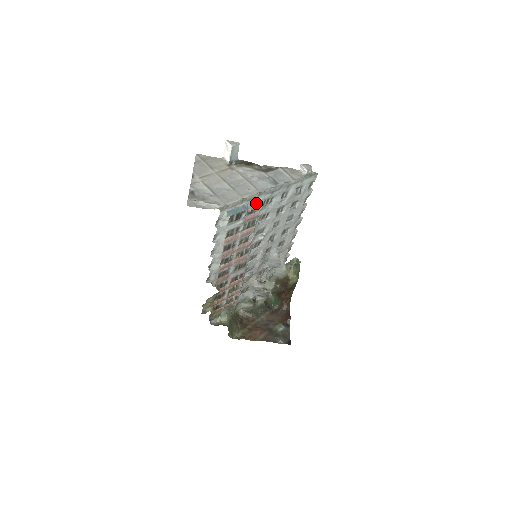
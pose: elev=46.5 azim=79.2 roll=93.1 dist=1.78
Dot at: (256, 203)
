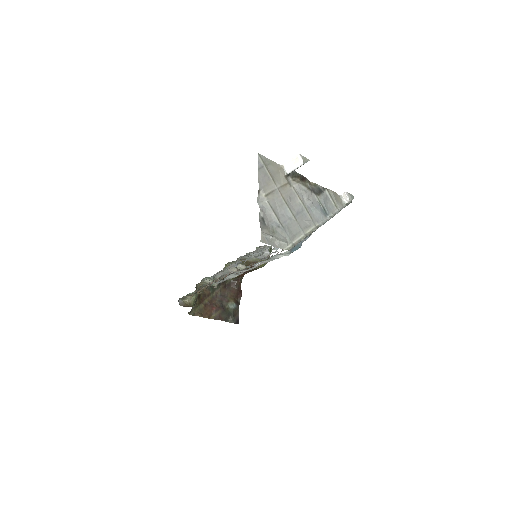
Dot at: (308, 236)
